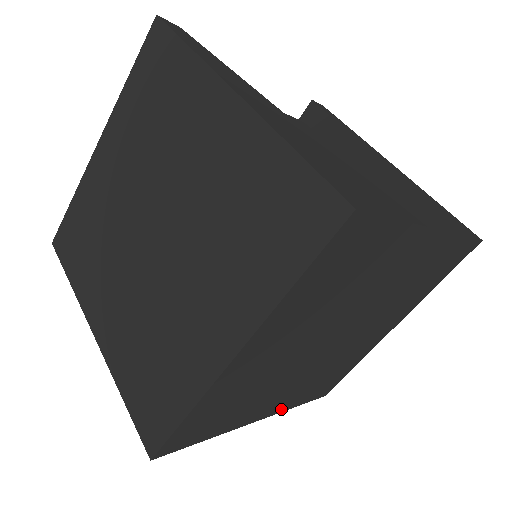
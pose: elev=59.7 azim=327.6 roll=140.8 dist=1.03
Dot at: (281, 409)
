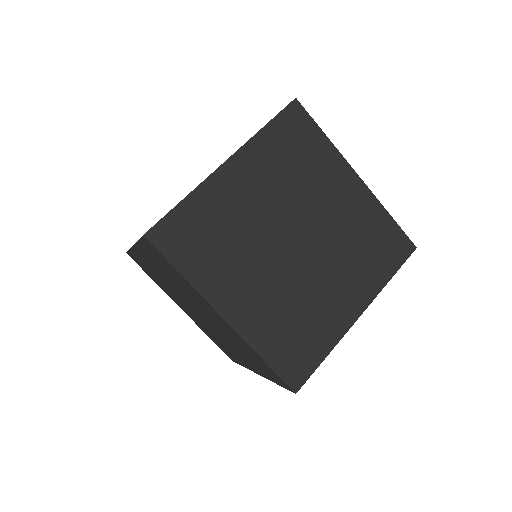
Dot at: (247, 334)
